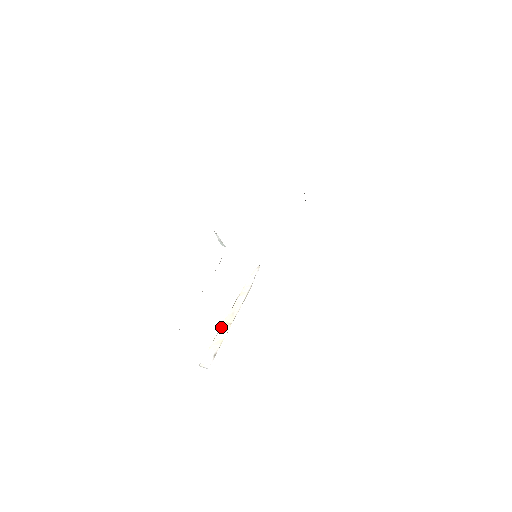
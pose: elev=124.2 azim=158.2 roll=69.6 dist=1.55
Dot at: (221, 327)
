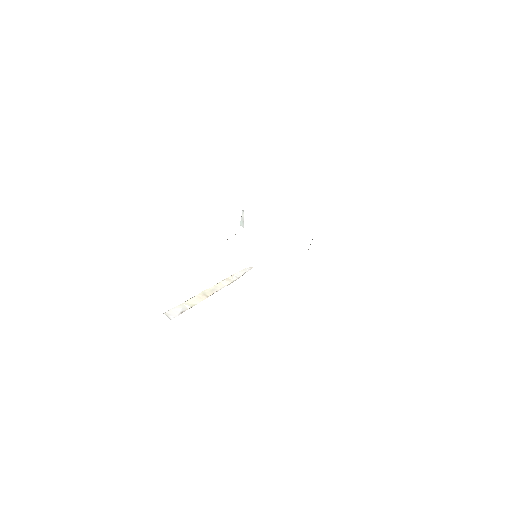
Dot at: (198, 294)
